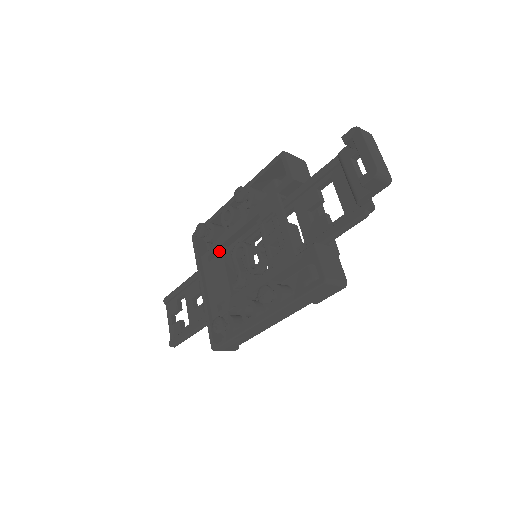
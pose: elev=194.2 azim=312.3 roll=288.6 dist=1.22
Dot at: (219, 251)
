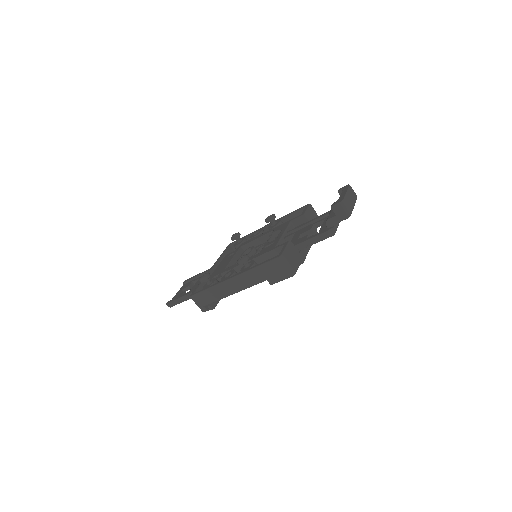
Dot at: (237, 249)
